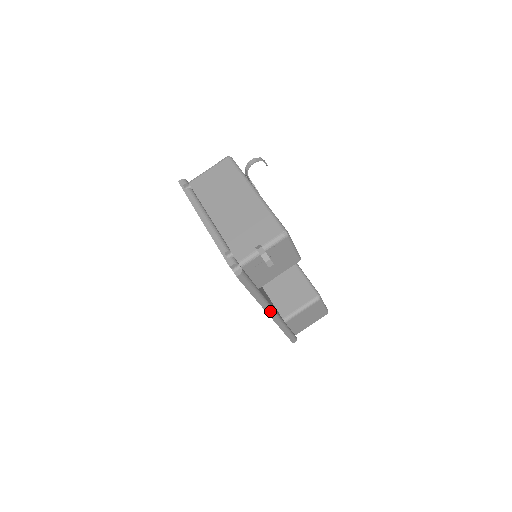
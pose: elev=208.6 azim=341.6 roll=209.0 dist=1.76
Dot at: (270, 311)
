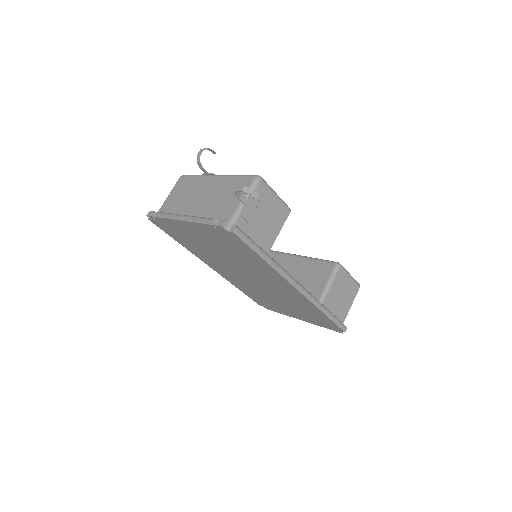
Dot at: (294, 282)
